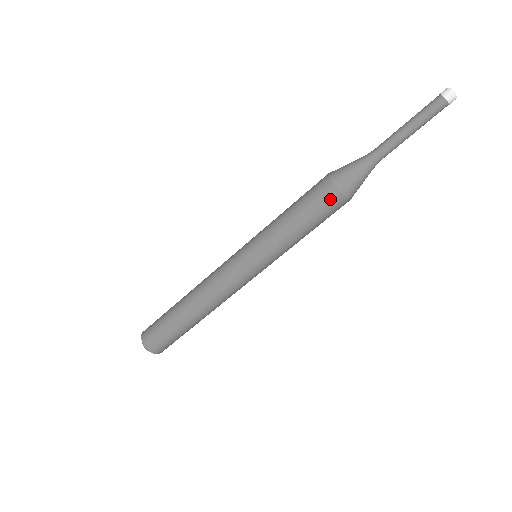
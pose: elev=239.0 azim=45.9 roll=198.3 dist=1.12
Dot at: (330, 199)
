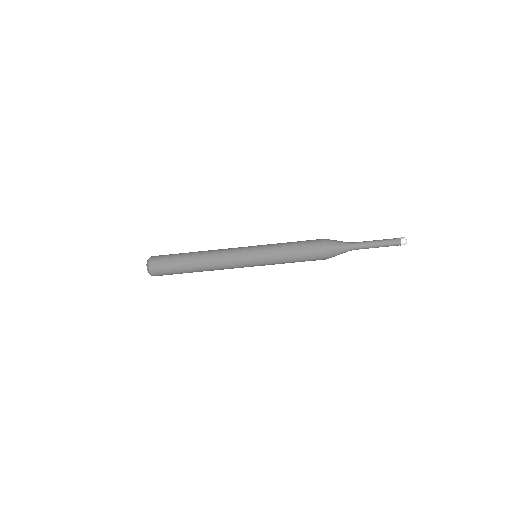
Dot at: (319, 248)
